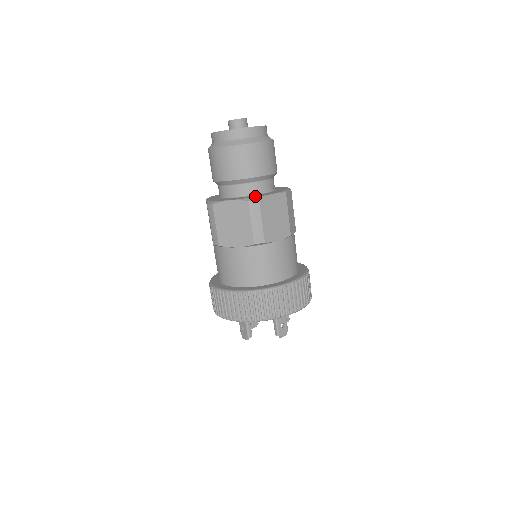
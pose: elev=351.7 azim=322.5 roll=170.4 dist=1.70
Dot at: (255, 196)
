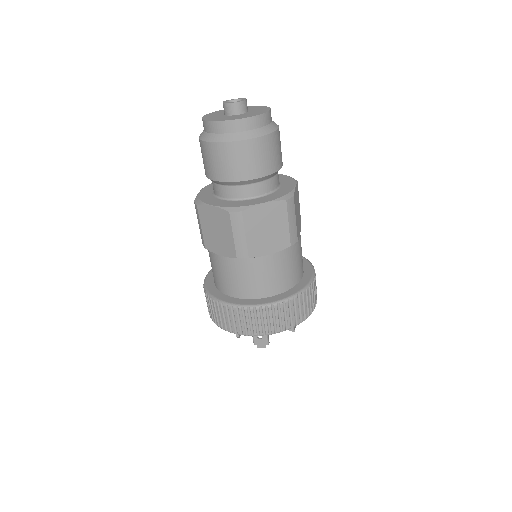
Dot at: (284, 192)
